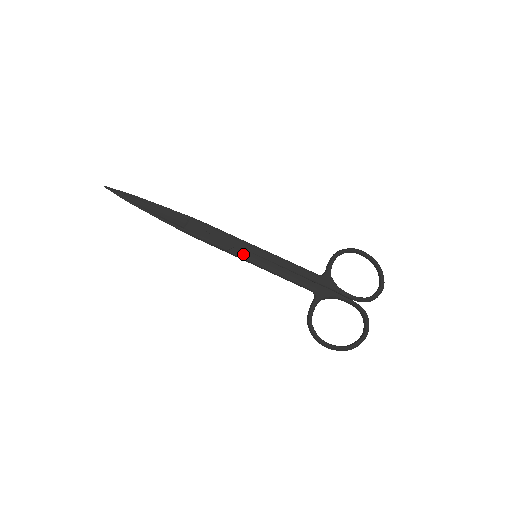
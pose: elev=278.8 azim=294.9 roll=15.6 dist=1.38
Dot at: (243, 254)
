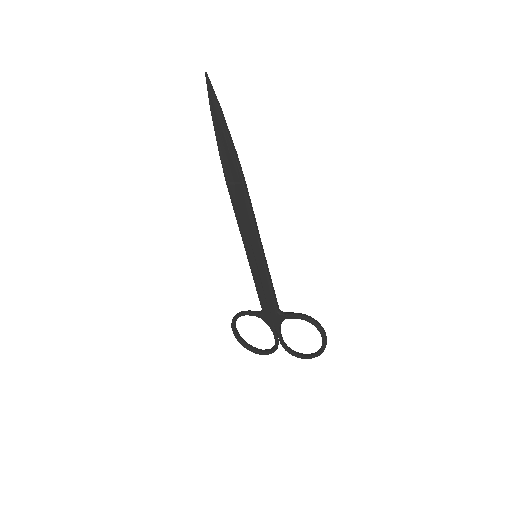
Dot at: (247, 247)
